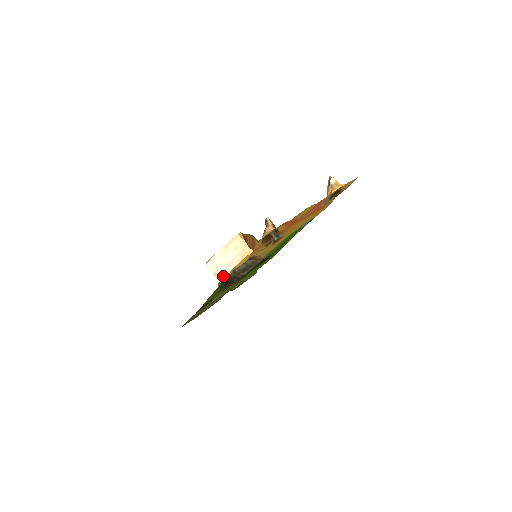
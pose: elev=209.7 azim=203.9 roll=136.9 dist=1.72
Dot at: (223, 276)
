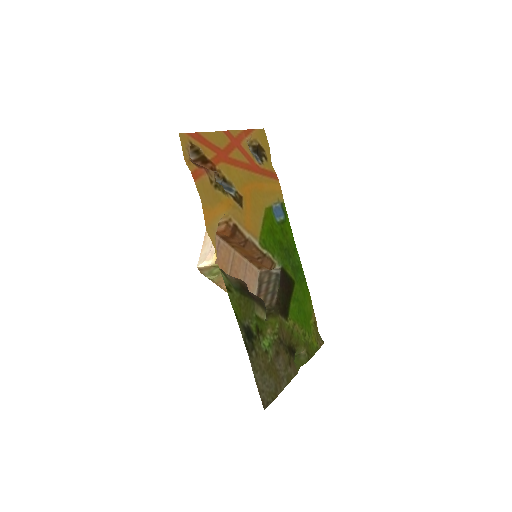
Dot at: (214, 254)
